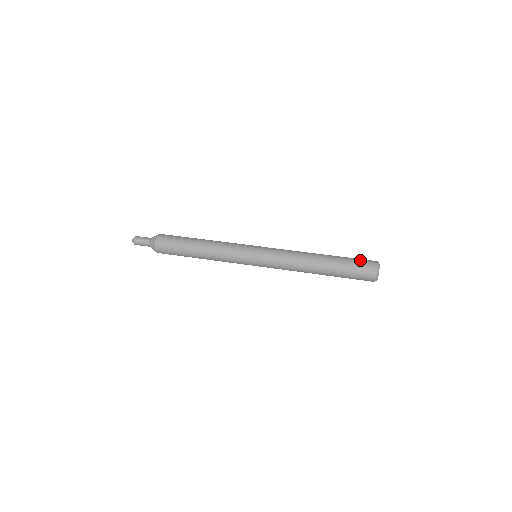
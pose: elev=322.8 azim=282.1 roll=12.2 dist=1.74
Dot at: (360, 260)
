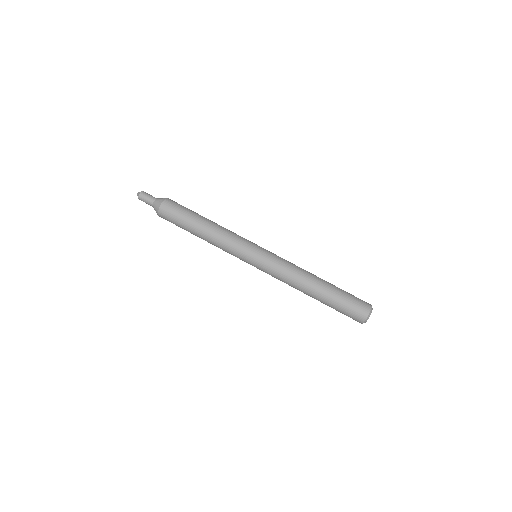
Dot at: (349, 312)
